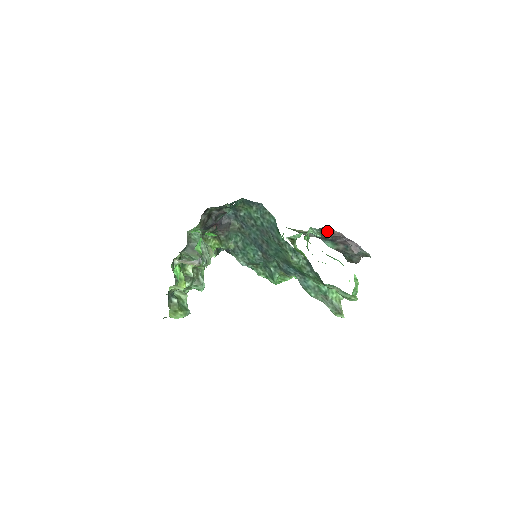
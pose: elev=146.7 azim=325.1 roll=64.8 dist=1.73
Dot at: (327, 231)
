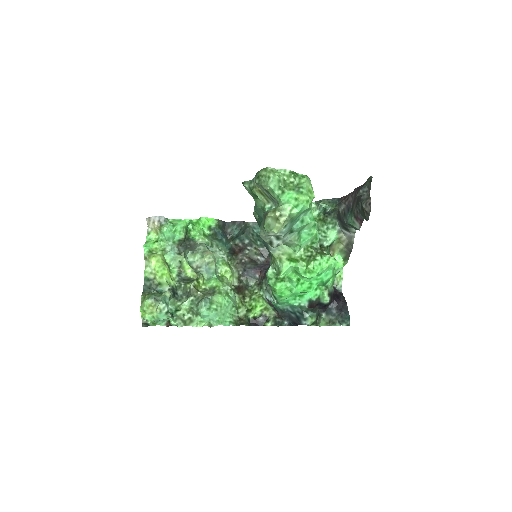
Dot at: (339, 201)
